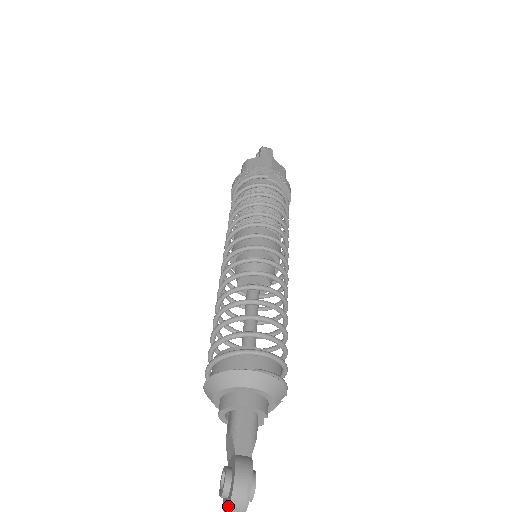
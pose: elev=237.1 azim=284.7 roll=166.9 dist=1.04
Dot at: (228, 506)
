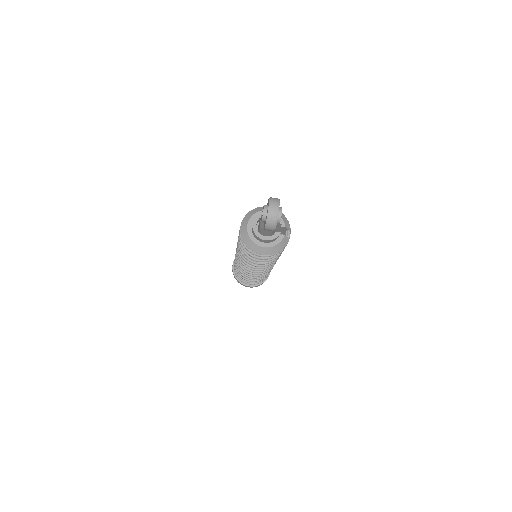
Dot at: (268, 203)
